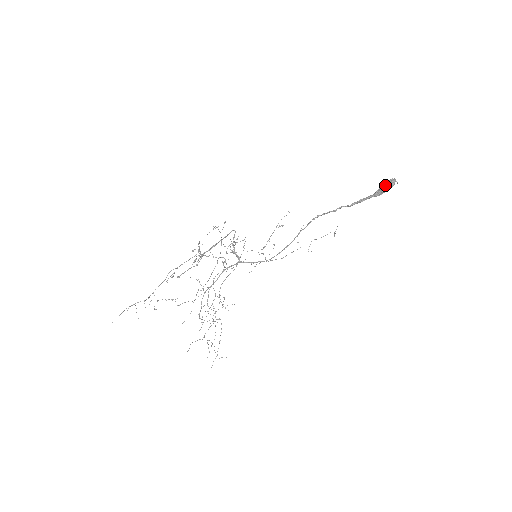
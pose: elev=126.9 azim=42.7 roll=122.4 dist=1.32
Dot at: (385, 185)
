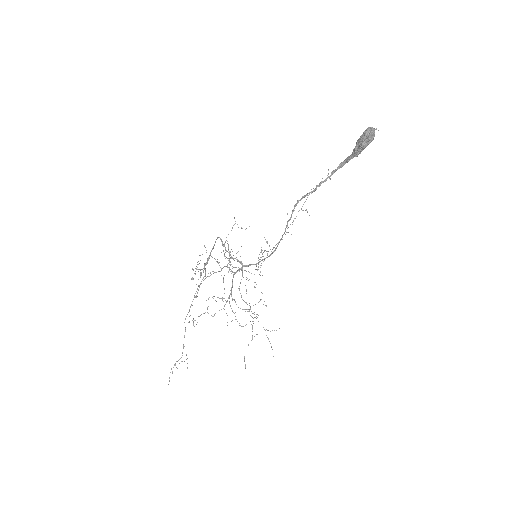
Dot at: (362, 142)
